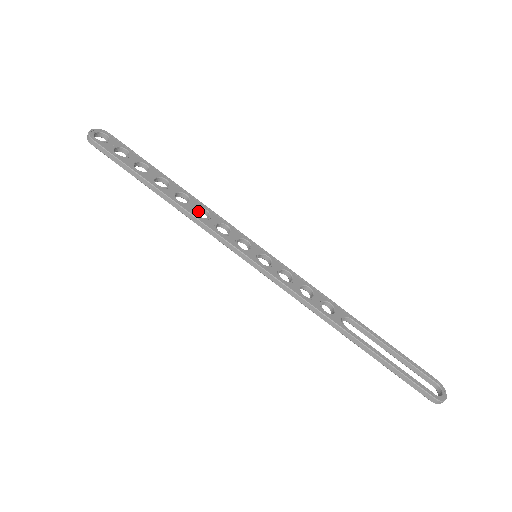
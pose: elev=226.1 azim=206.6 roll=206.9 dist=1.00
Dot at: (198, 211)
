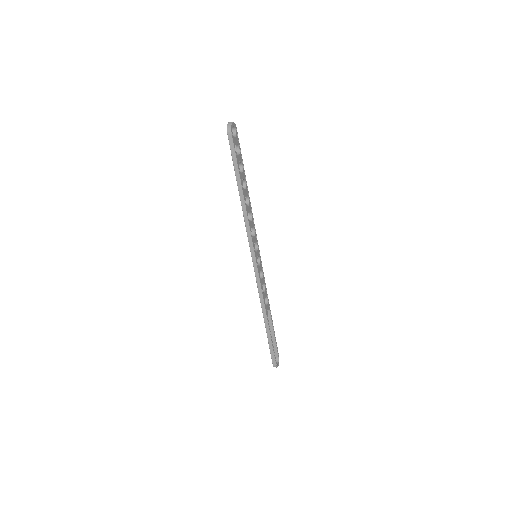
Dot at: occluded
